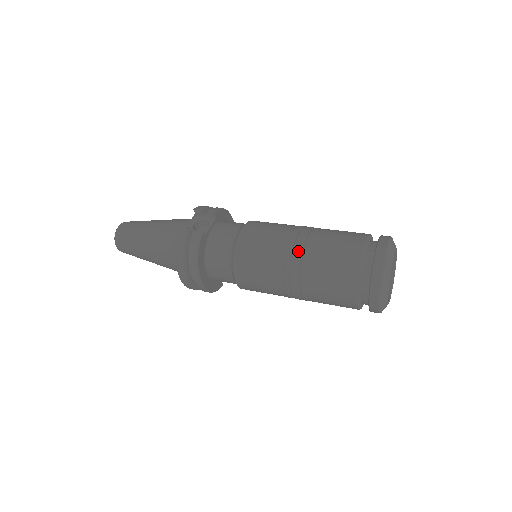
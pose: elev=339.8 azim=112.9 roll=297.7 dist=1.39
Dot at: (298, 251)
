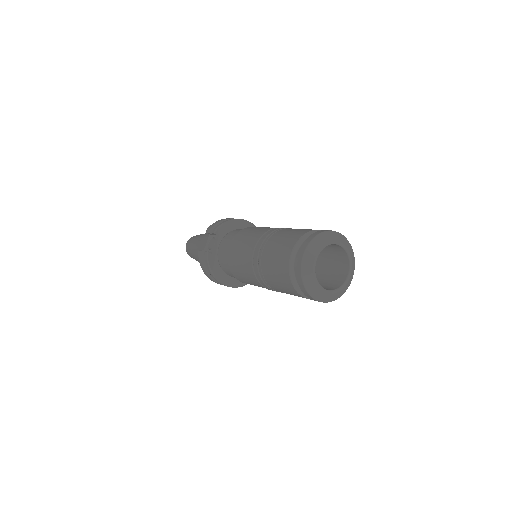
Dot at: (256, 263)
